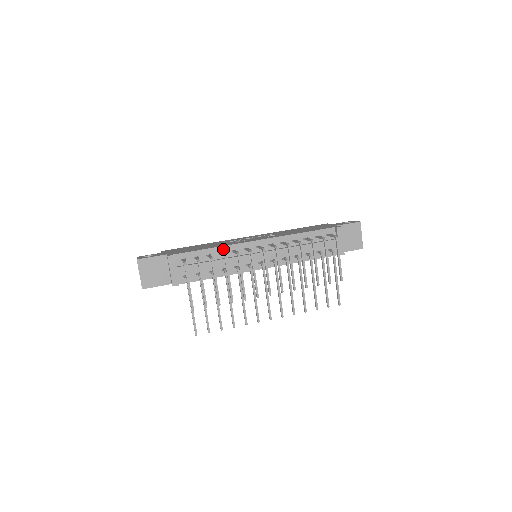
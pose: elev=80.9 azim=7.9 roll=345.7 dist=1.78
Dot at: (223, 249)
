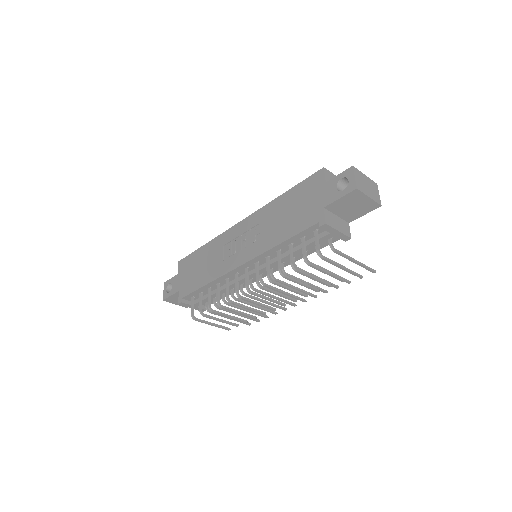
Dot at: (216, 281)
